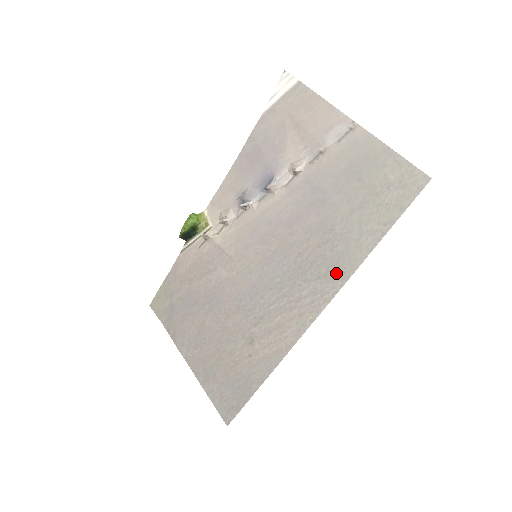
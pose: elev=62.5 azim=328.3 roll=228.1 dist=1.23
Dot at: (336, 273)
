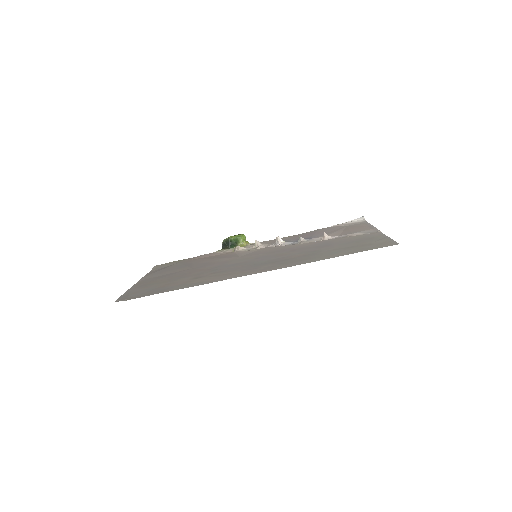
Dot at: (297, 262)
